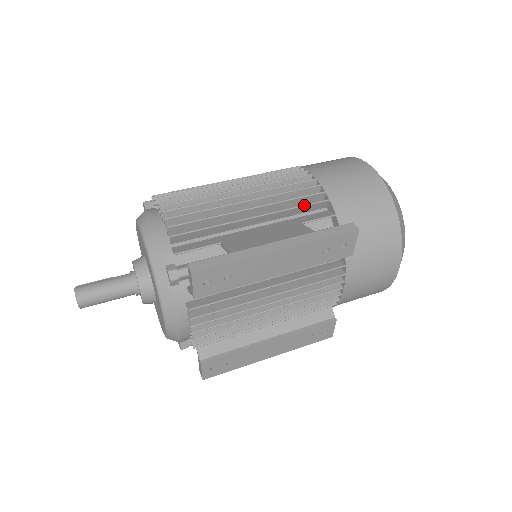
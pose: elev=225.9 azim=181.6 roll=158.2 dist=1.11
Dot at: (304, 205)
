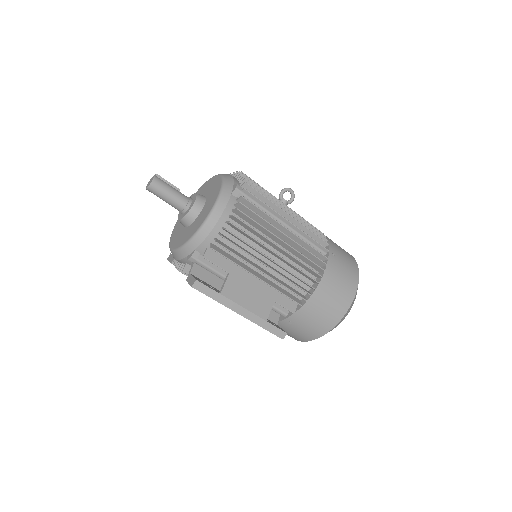
Dot at: (288, 297)
